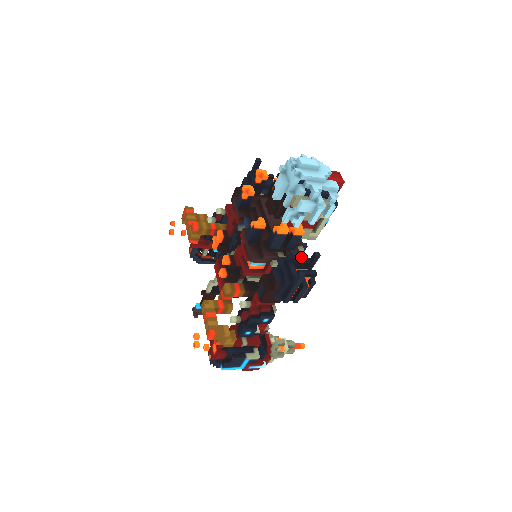
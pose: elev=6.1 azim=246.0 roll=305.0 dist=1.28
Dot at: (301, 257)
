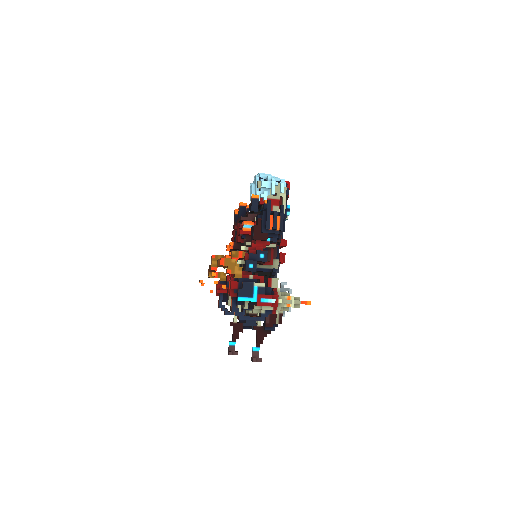
Dot at: occluded
